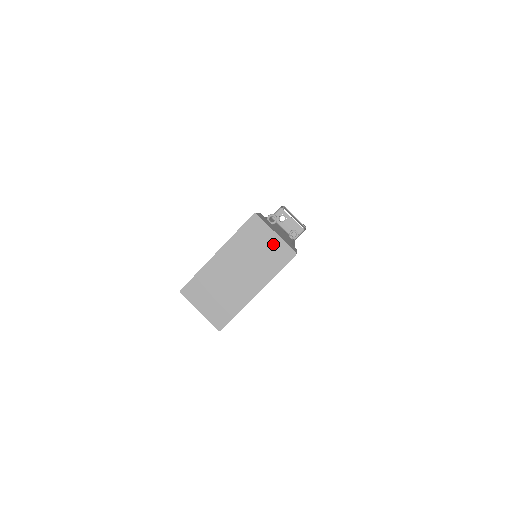
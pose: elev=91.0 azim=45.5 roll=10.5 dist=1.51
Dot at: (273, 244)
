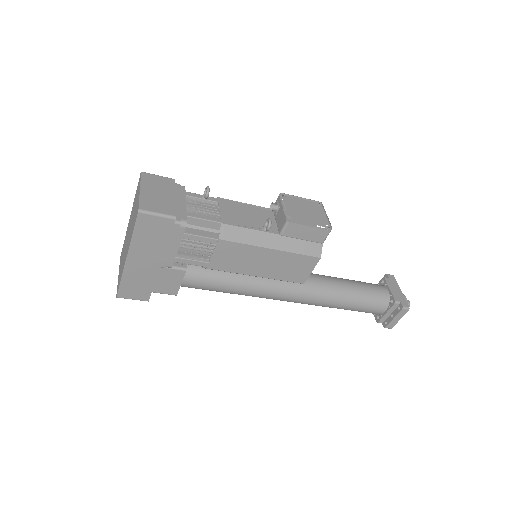
Dot at: (137, 202)
